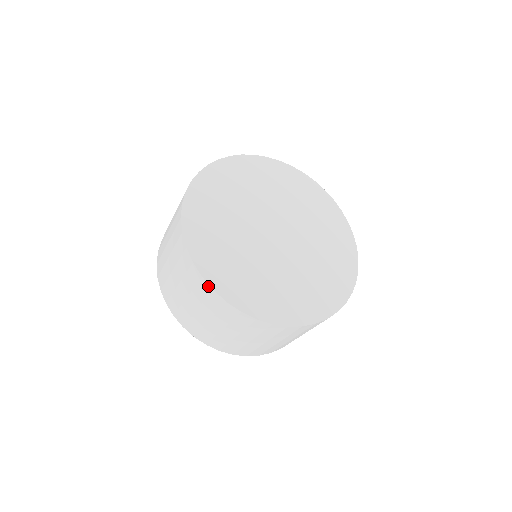
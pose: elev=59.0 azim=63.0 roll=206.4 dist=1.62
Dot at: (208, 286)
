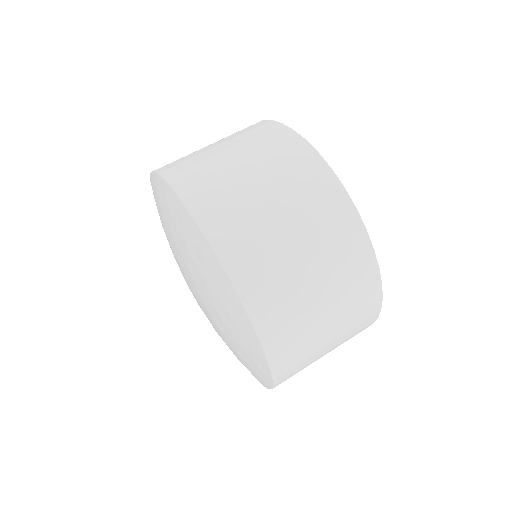
Dot at: (337, 182)
